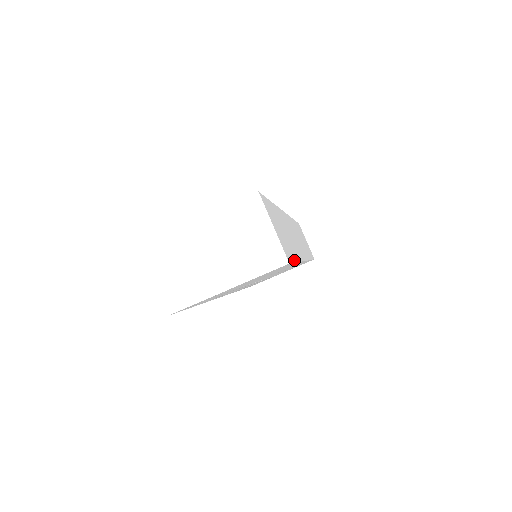
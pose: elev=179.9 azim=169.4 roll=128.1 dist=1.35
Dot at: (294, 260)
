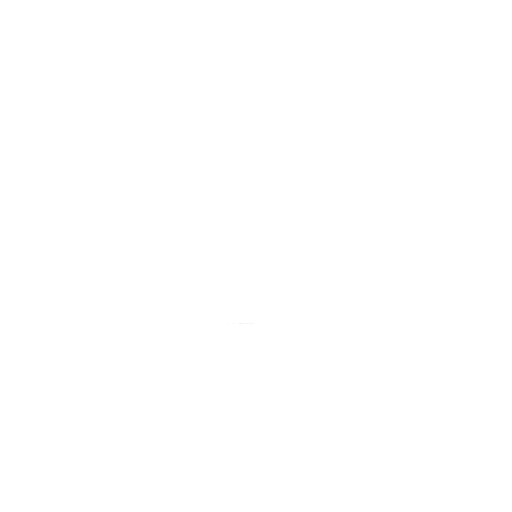
Dot at: occluded
